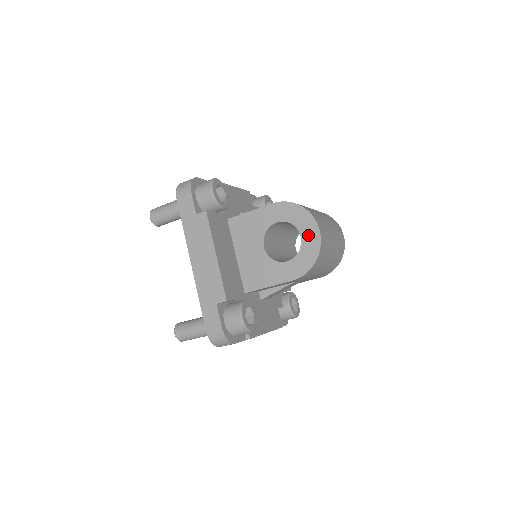
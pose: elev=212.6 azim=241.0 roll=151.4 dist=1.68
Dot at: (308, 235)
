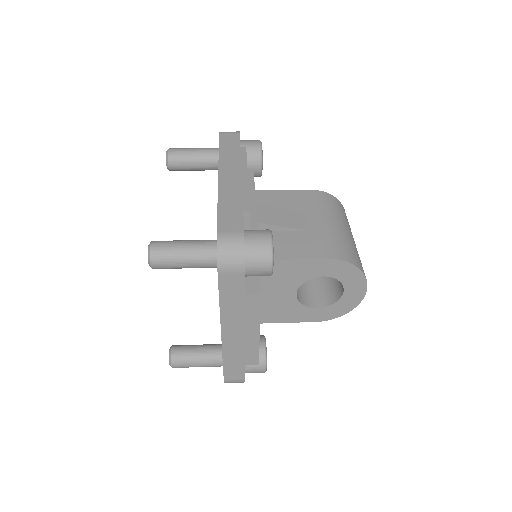
Dot at: (352, 293)
